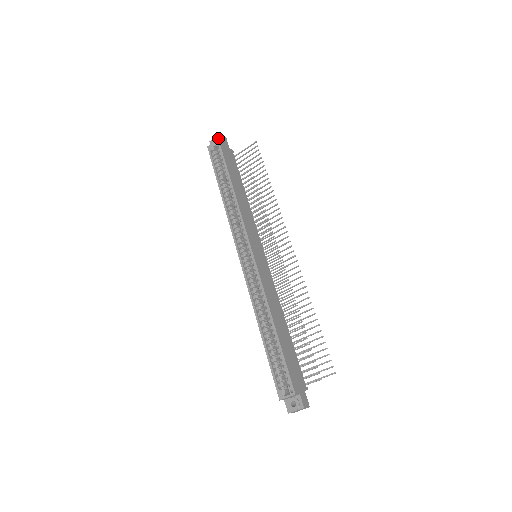
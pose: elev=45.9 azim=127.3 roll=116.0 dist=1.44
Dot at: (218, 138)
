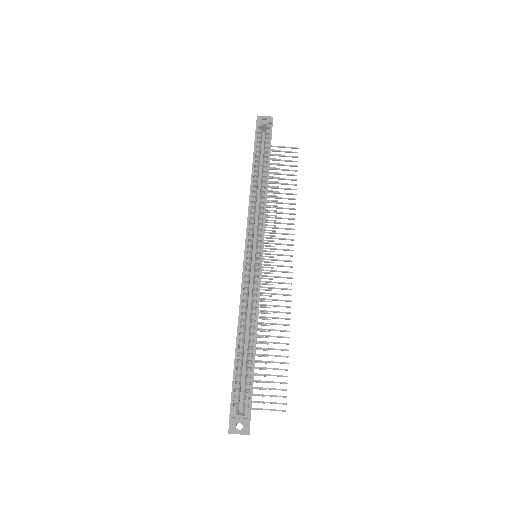
Dot at: (269, 119)
